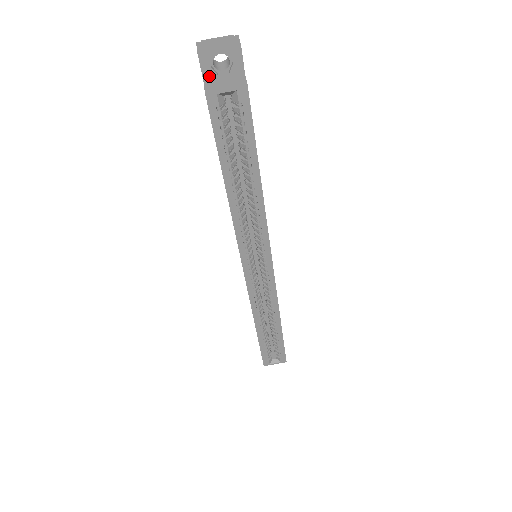
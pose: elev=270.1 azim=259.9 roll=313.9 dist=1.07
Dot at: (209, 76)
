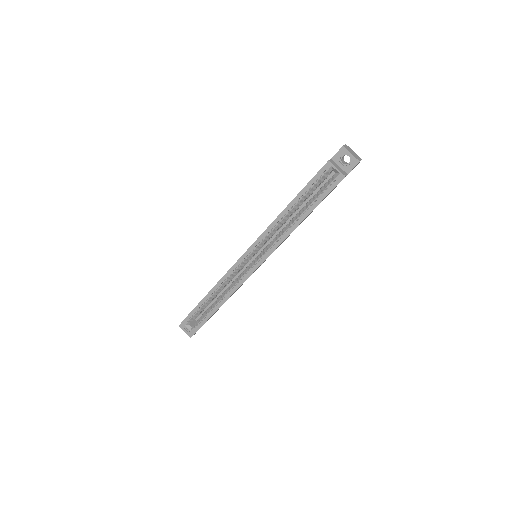
Dot at: (336, 158)
